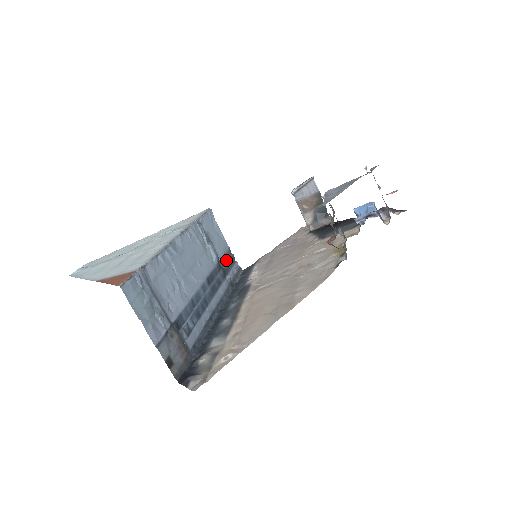
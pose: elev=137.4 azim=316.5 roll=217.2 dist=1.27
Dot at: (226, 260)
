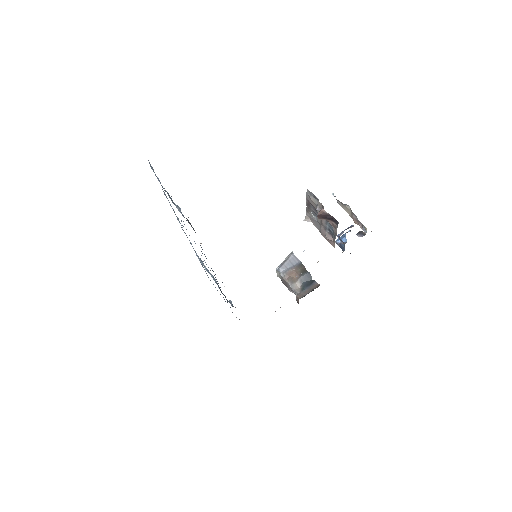
Dot at: occluded
